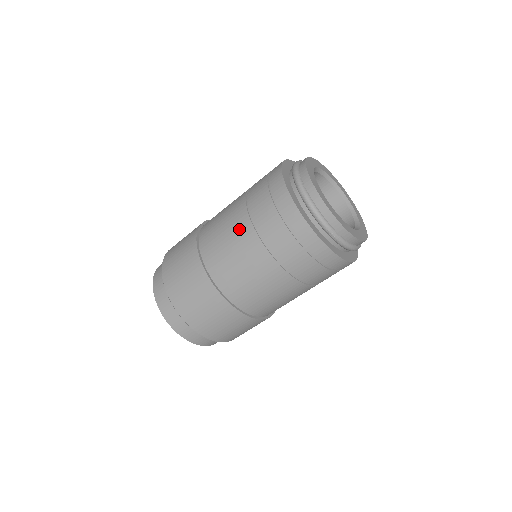
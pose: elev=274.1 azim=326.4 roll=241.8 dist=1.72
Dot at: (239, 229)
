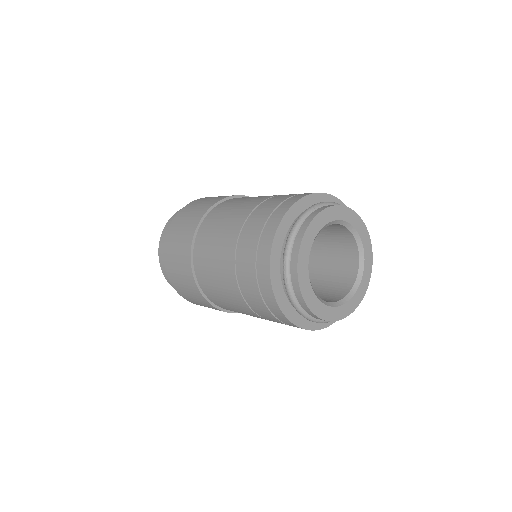
Dot at: (245, 207)
